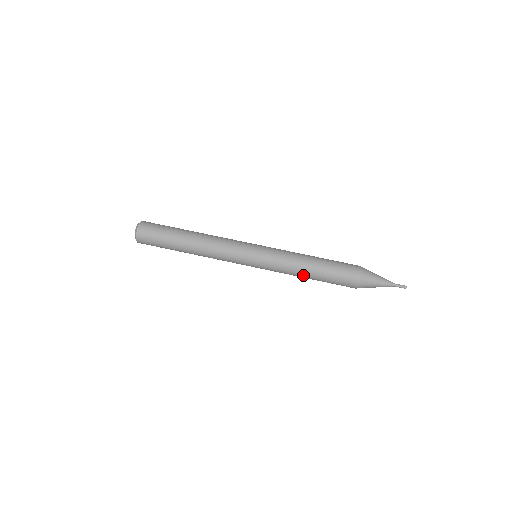
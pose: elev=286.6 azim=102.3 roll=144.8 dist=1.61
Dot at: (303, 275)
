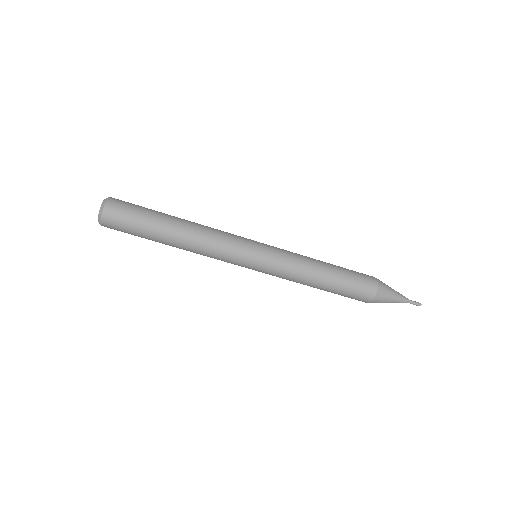
Dot at: occluded
